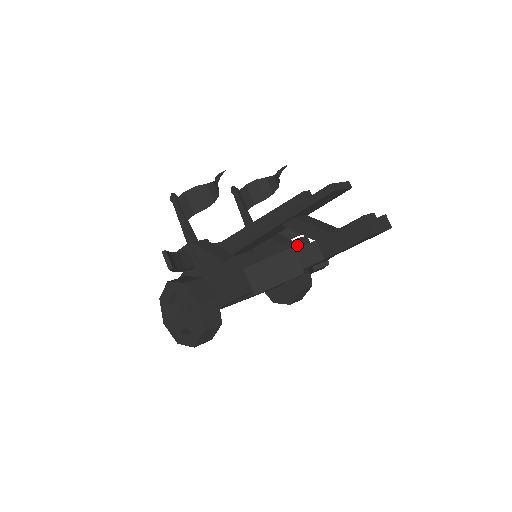
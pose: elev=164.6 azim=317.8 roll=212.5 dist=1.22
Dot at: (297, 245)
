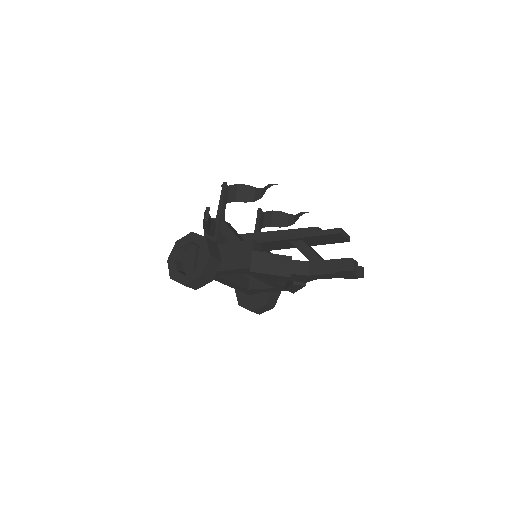
Dot at: occluded
